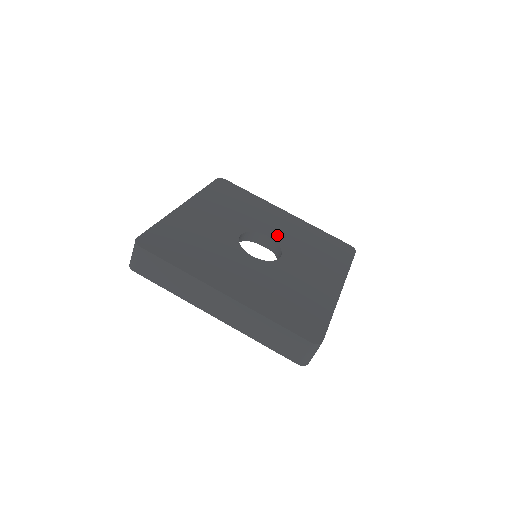
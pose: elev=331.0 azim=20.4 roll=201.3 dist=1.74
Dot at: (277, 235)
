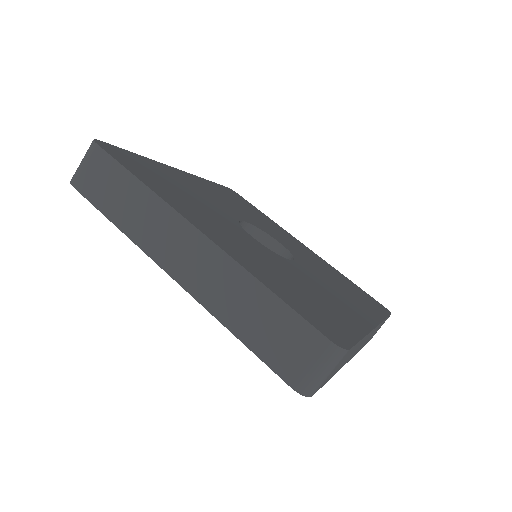
Dot at: (291, 248)
